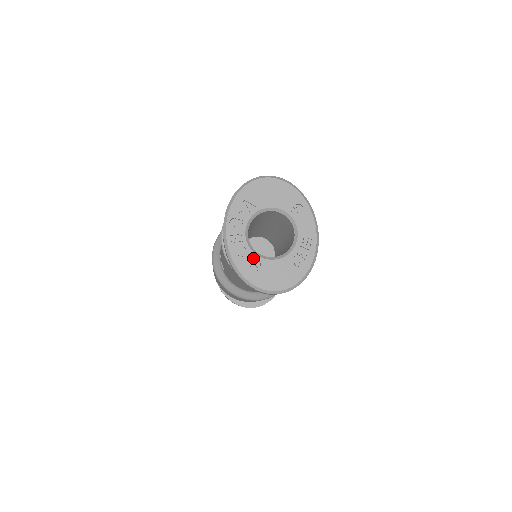
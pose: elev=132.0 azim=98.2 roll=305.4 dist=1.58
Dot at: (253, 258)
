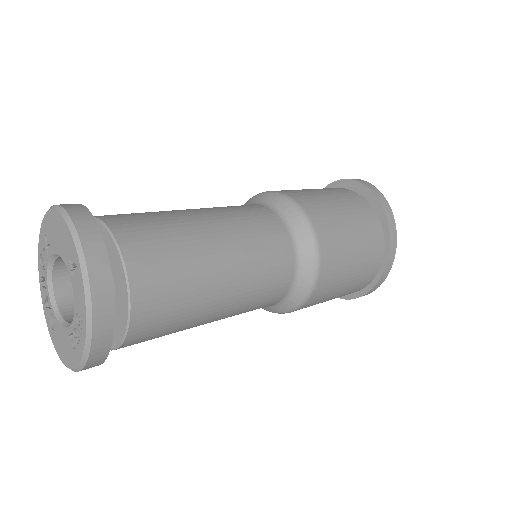
Dot at: (51, 312)
